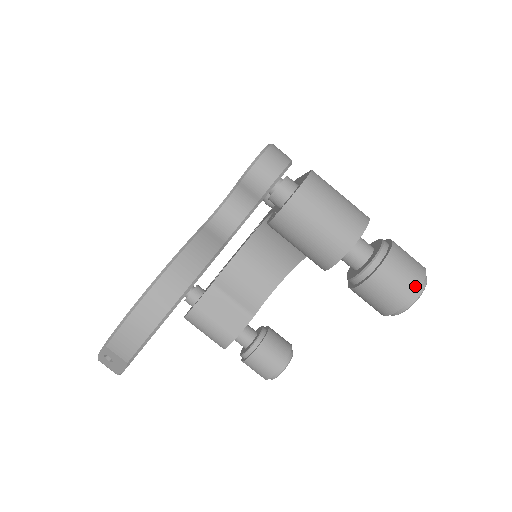
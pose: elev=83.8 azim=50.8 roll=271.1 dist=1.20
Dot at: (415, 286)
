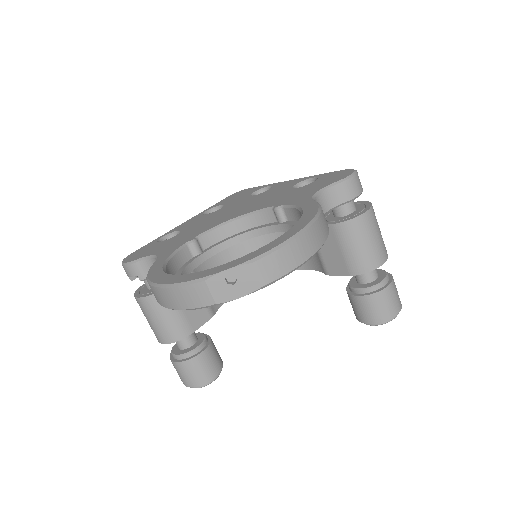
Dot at: (400, 305)
